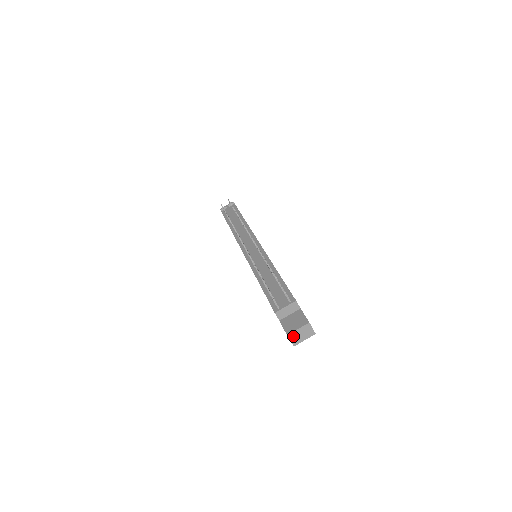
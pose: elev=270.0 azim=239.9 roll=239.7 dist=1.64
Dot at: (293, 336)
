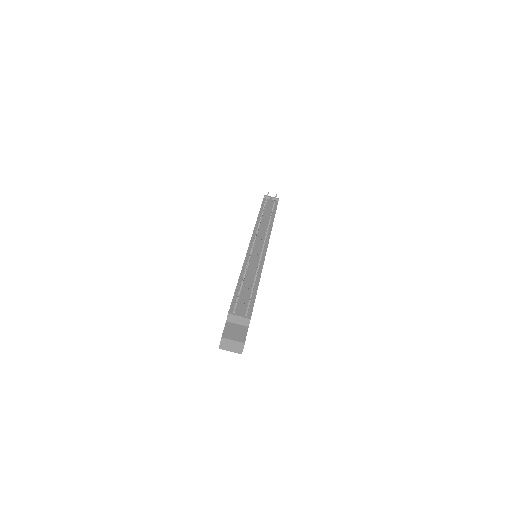
Dot at: (225, 341)
